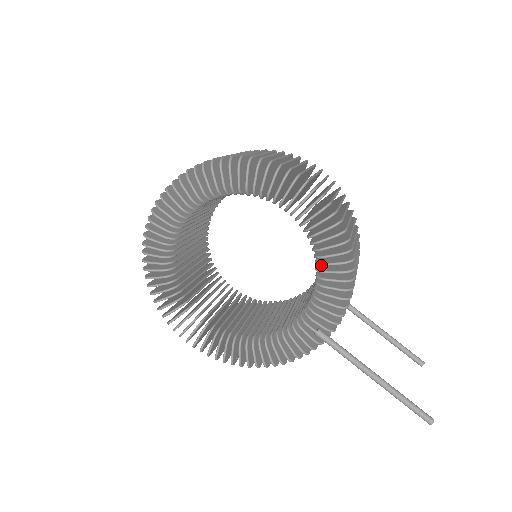
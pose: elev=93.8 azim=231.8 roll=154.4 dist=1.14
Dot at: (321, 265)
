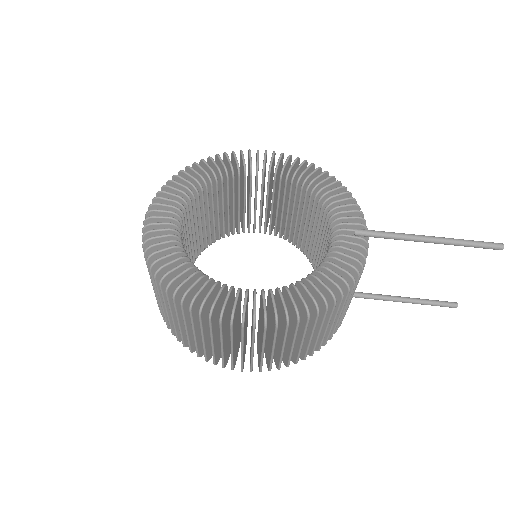
Dot at: (317, 185)
